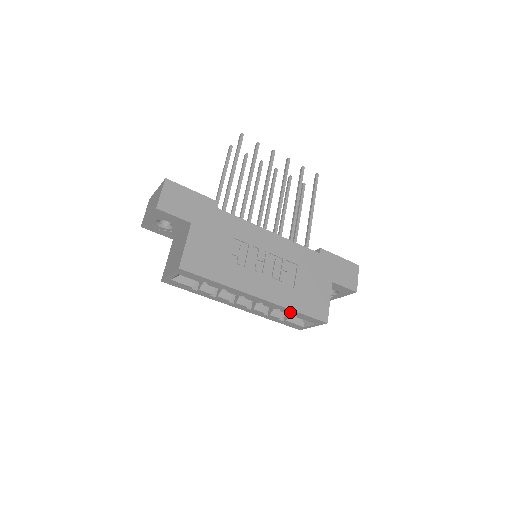
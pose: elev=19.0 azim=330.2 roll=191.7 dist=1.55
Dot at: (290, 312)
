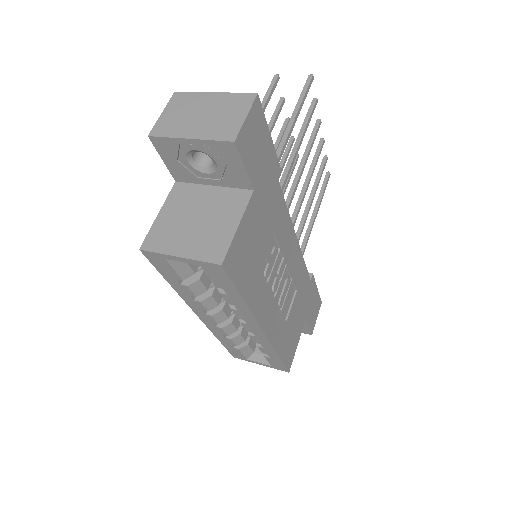
Dot at: (268, 351)
